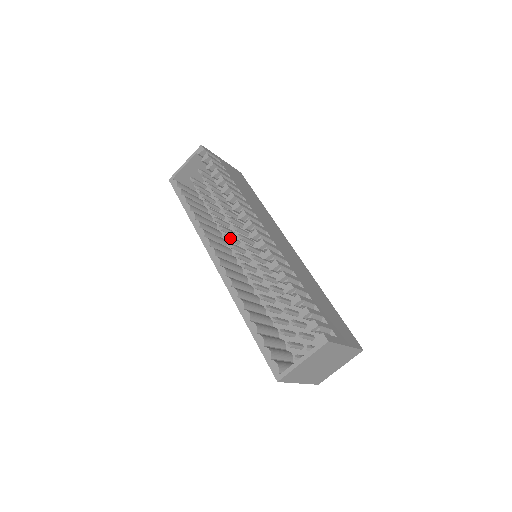
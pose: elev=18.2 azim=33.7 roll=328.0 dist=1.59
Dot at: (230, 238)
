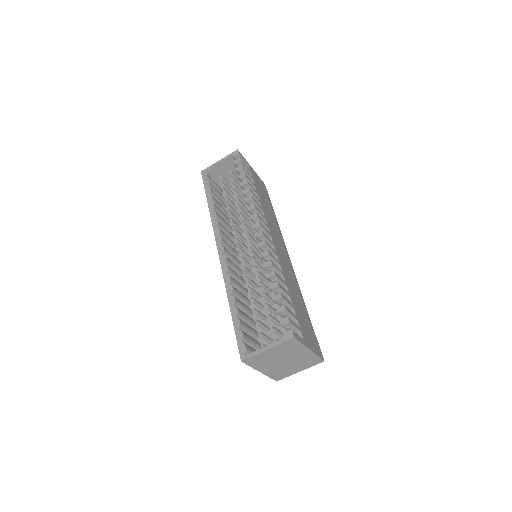
Dot at: (238, 234)
